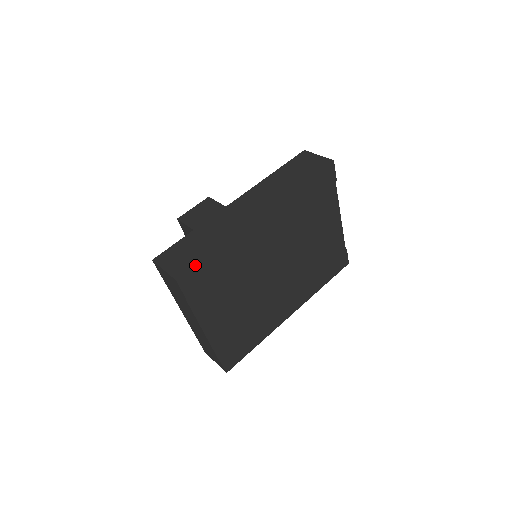
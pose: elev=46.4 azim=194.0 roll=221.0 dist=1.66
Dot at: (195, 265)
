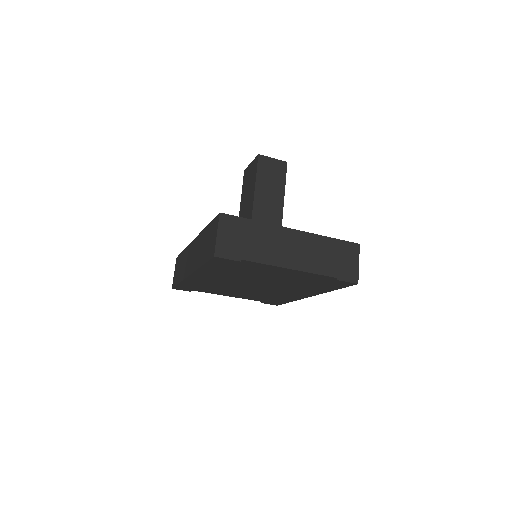
Dot at: (175, 286)
